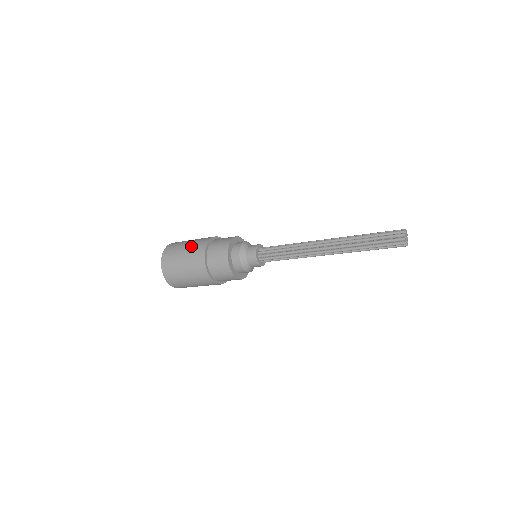
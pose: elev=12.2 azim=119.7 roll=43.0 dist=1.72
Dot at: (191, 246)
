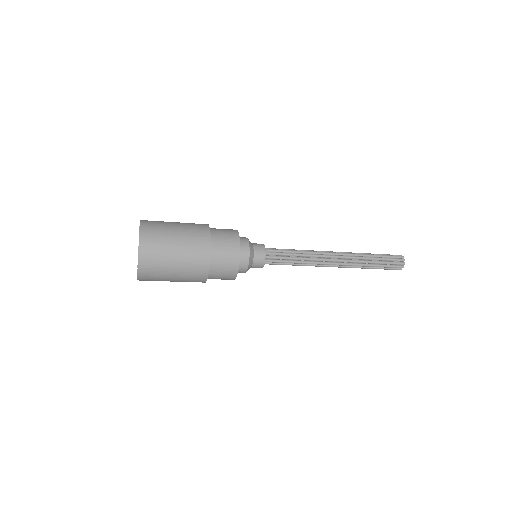
Dot at: occluded
